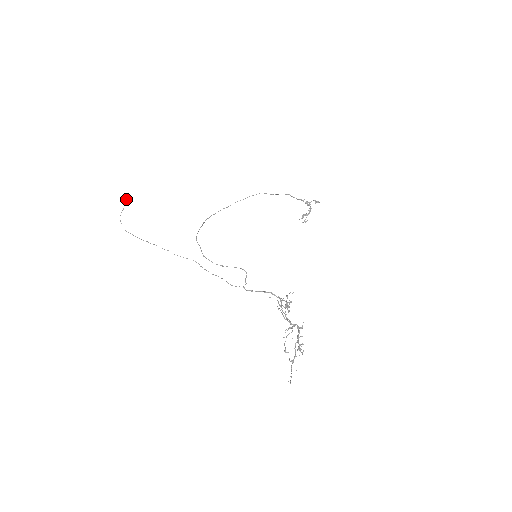
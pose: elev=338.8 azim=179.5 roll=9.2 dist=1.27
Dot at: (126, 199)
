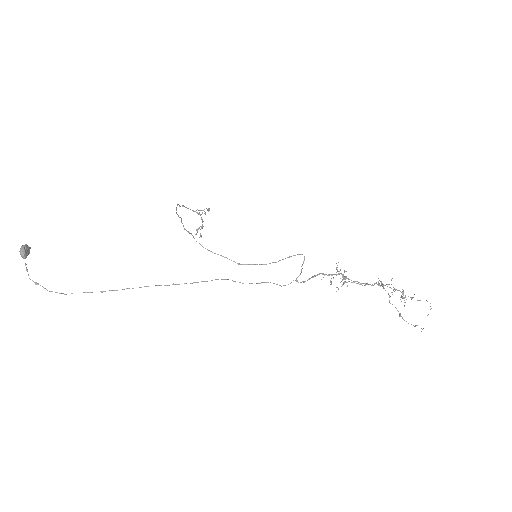
Dot at: (23, 246)
